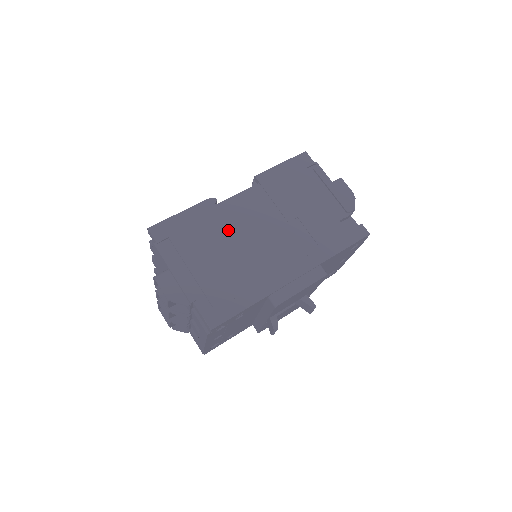
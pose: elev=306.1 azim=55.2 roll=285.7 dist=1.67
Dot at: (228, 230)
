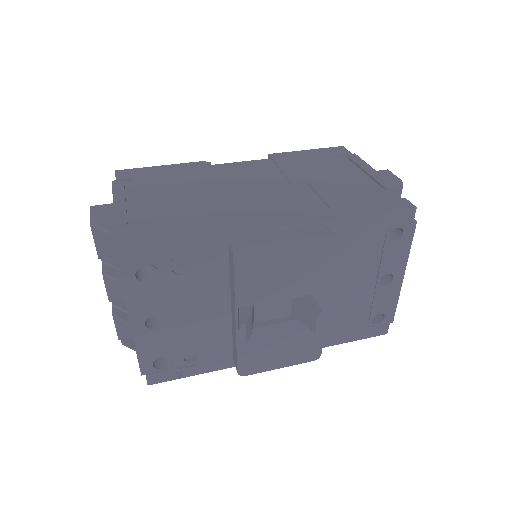
Dot at: (209, 181)
